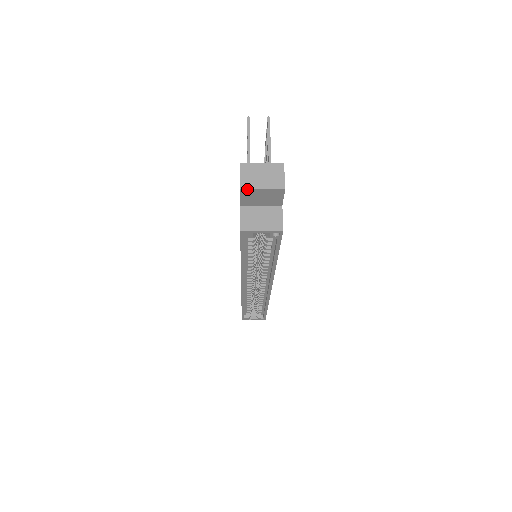
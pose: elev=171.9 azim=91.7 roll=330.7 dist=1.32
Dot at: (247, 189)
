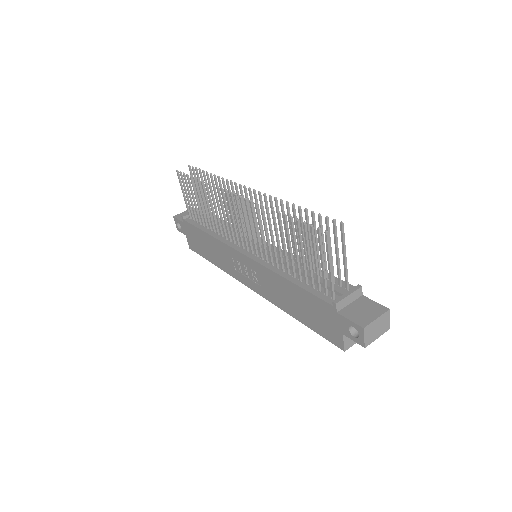
Dot at: occluded
